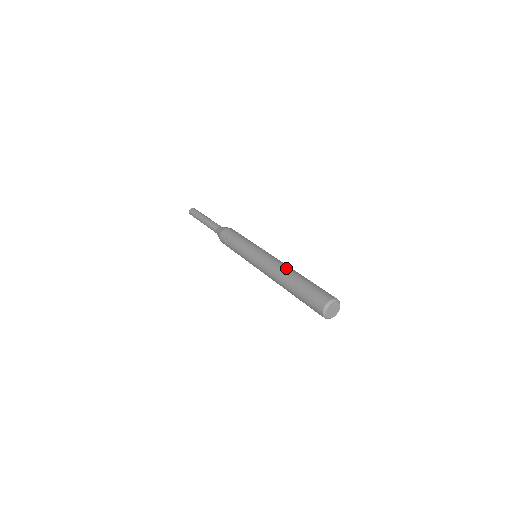
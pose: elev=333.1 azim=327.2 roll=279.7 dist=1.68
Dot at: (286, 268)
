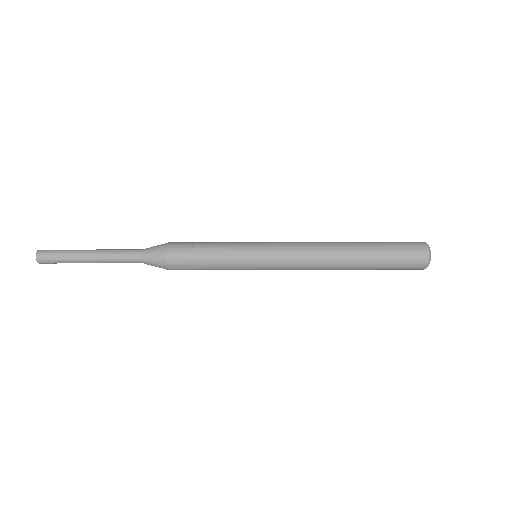
Dot at: occluded
